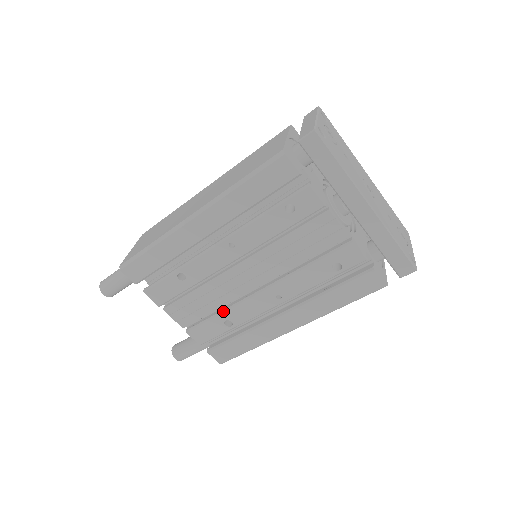
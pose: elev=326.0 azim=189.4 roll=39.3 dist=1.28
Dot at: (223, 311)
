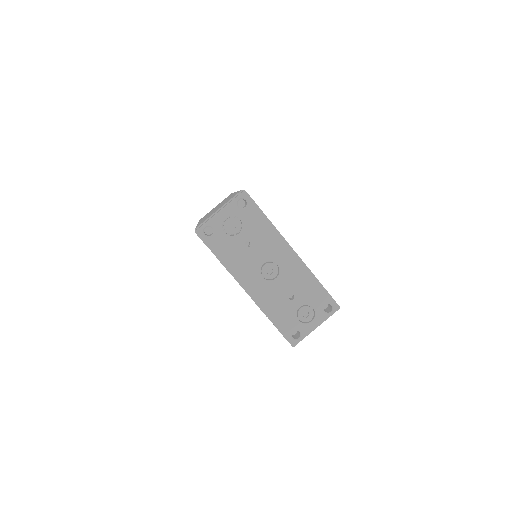
Dot at: occluded
